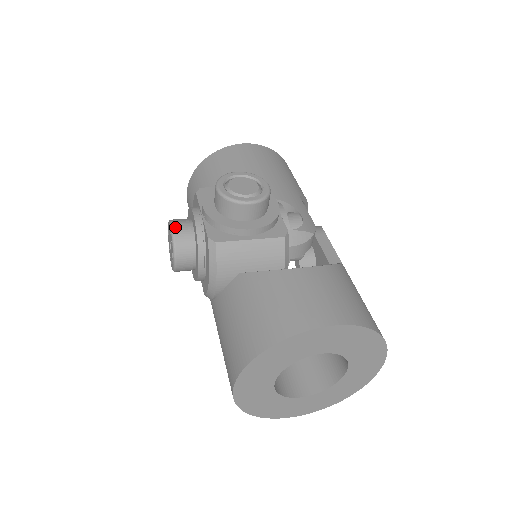
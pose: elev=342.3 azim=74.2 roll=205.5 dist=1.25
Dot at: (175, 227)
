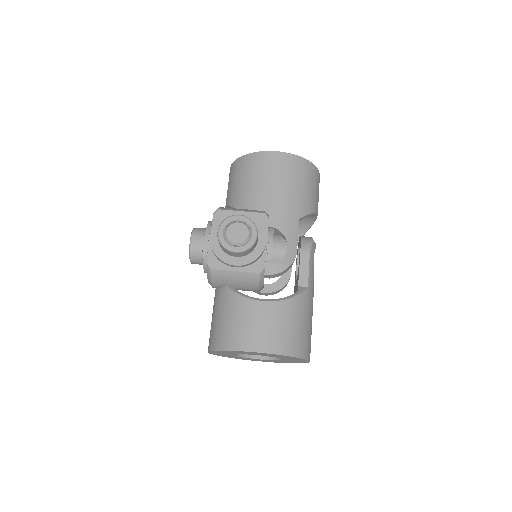
Dot at: (192, 242)
